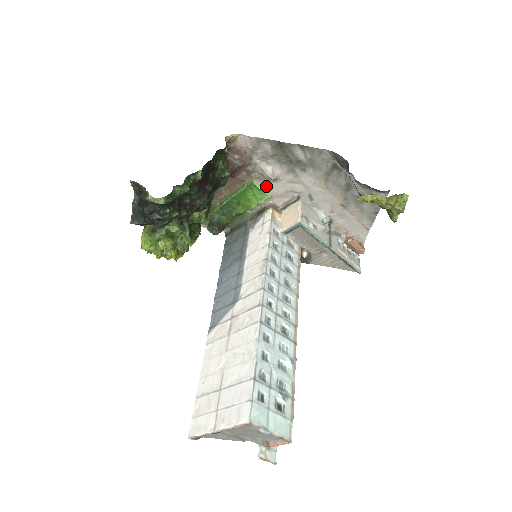
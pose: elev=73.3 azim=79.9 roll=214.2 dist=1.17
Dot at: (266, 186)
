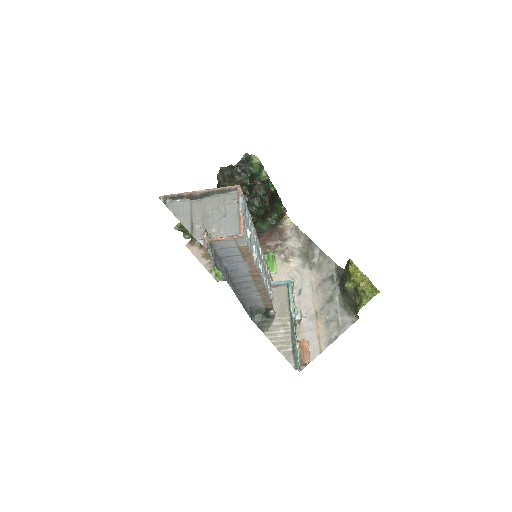
Dot at: (279, 264)
